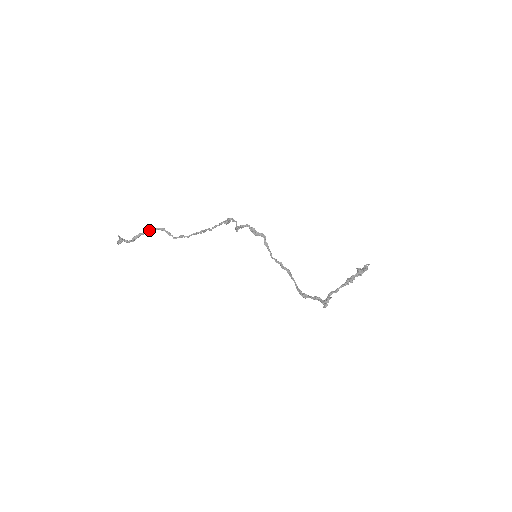
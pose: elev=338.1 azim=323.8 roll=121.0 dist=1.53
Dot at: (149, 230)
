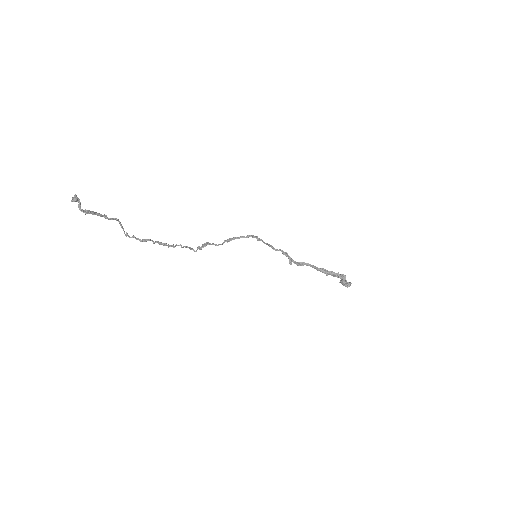
Dot at: (107, 217)
